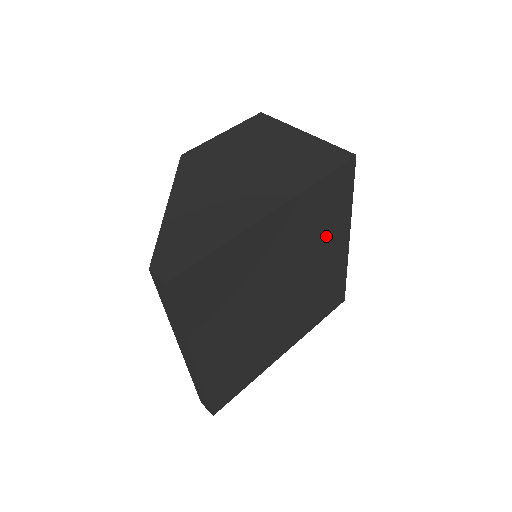
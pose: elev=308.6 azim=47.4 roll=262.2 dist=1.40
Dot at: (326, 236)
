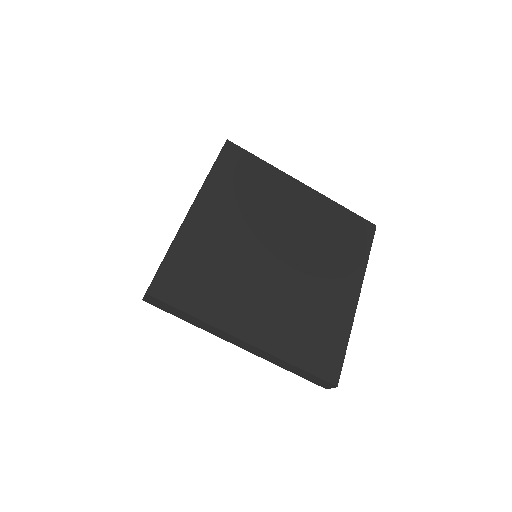
Dot at: (272, 195)
